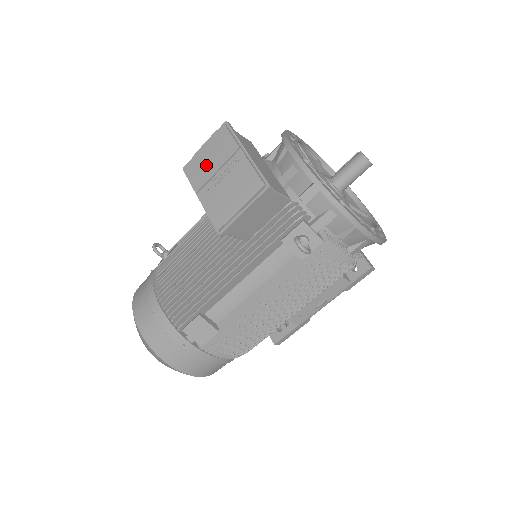
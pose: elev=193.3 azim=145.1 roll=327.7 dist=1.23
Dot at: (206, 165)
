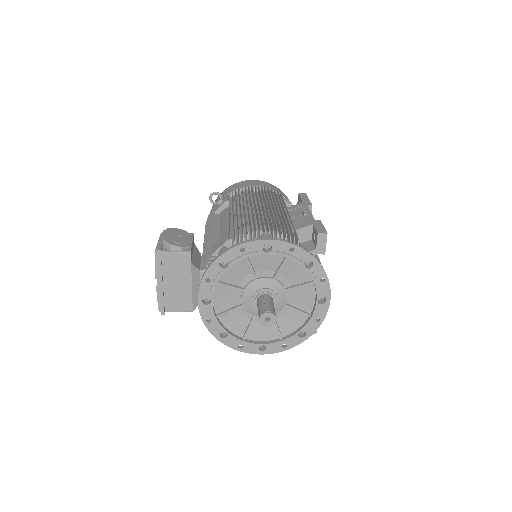
Dot at: occluded
